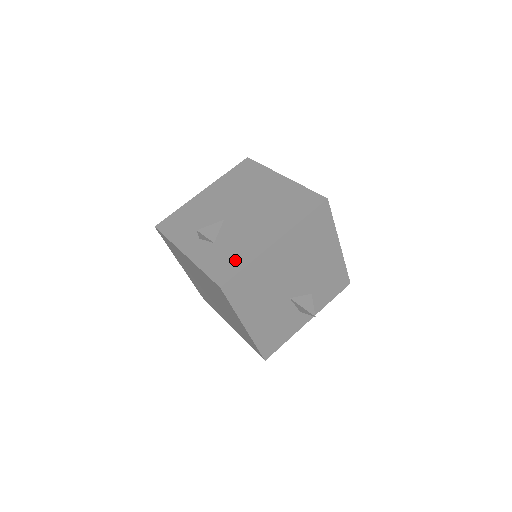
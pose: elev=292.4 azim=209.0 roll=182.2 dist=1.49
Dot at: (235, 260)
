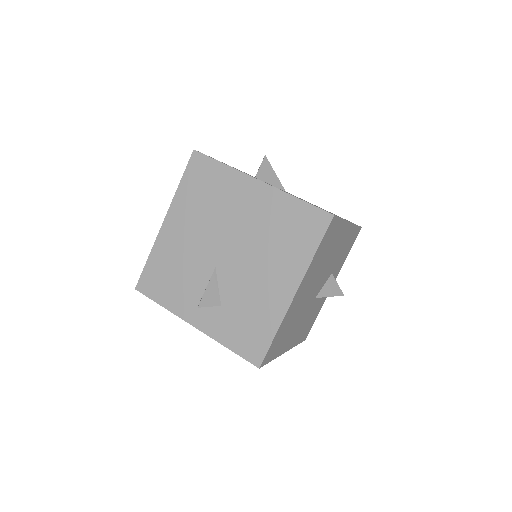
Dot at: (258, 329)
